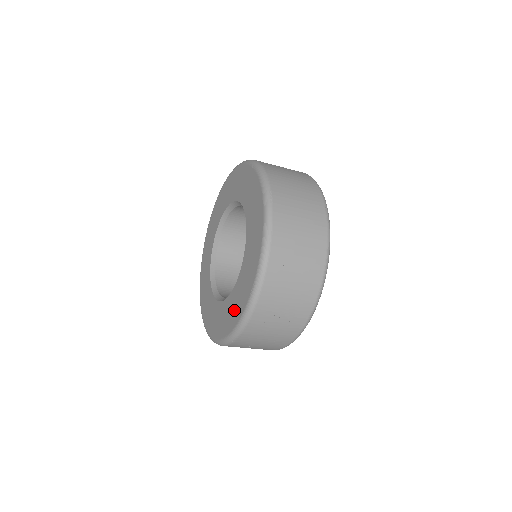
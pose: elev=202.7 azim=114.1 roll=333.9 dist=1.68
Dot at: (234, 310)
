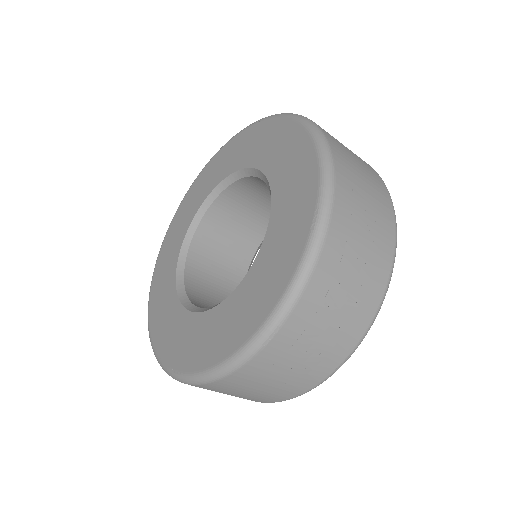
Dot at: (268, 281)
